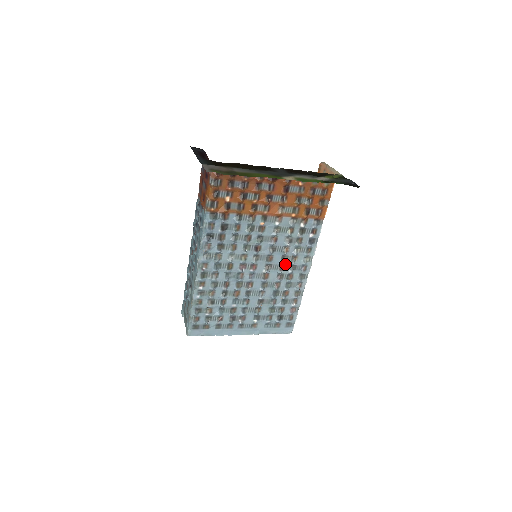
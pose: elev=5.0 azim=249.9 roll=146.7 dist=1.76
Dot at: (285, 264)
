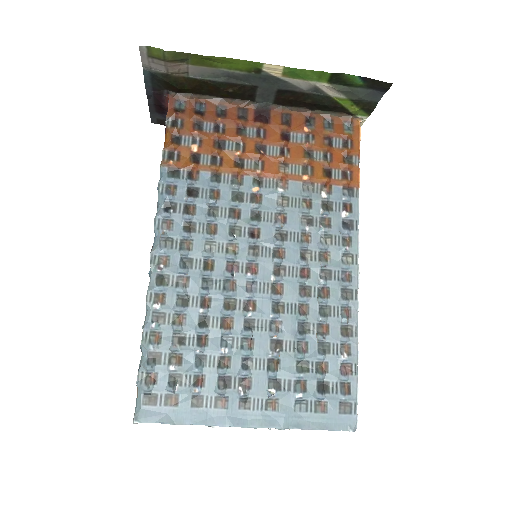
Dot at: (309, 267)
